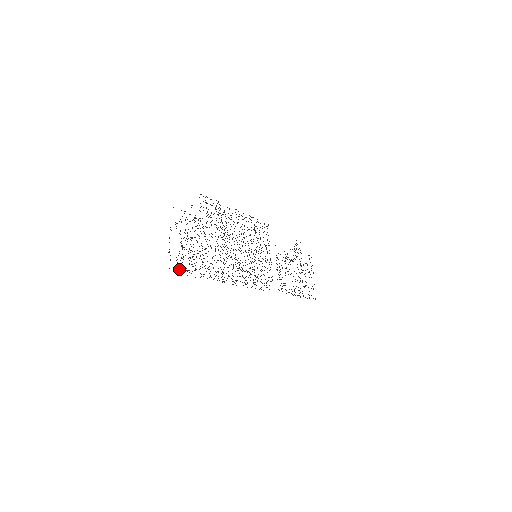
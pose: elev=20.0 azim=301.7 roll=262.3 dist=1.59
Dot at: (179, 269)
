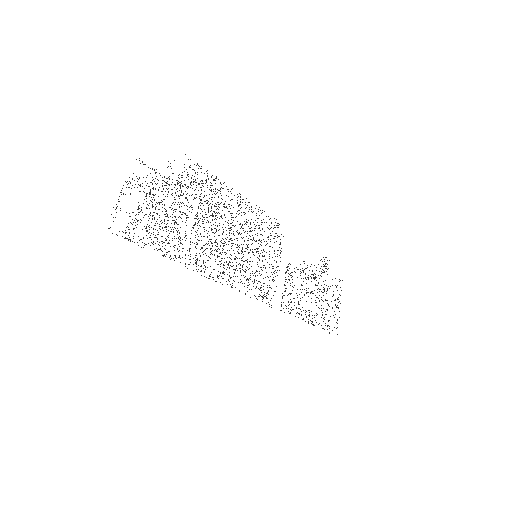
Dot at: occluded
